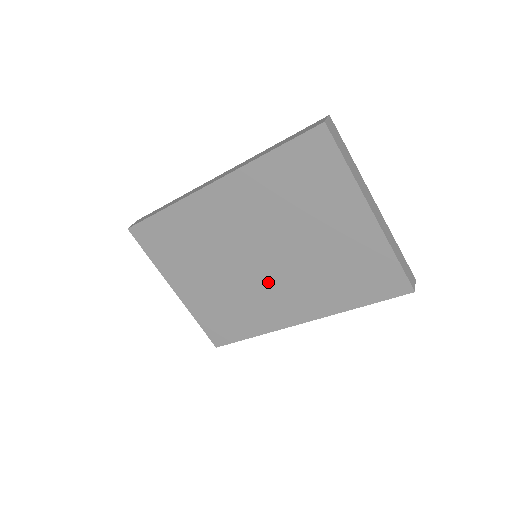
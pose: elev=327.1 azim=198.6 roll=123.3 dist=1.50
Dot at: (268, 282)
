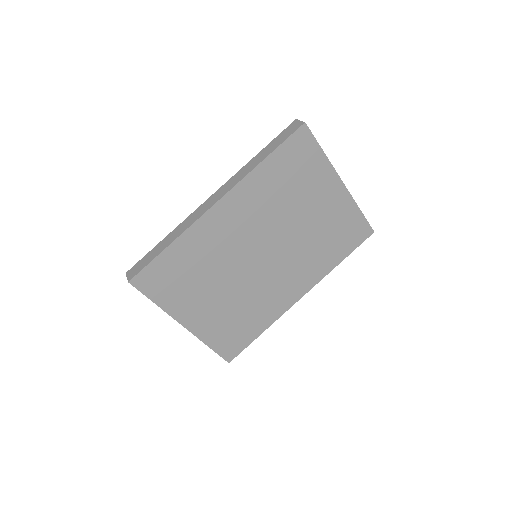
Dot at: (272, 274)
